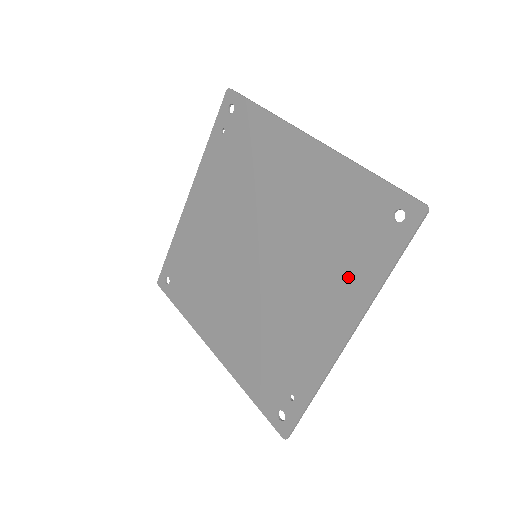
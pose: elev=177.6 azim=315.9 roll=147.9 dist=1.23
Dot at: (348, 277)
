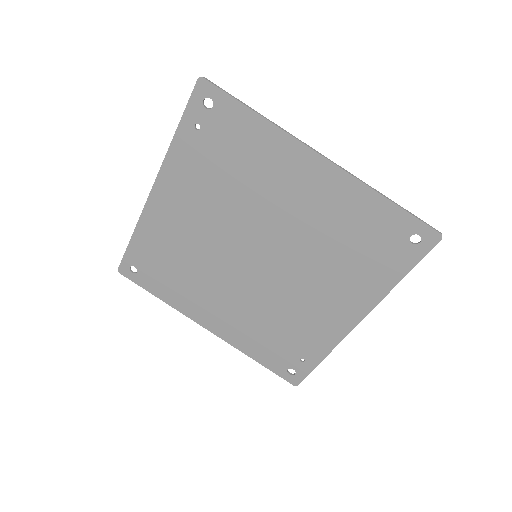
Dot at: (362, 280)
